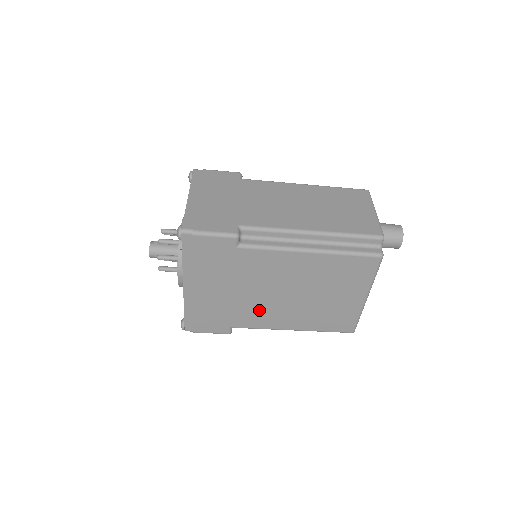
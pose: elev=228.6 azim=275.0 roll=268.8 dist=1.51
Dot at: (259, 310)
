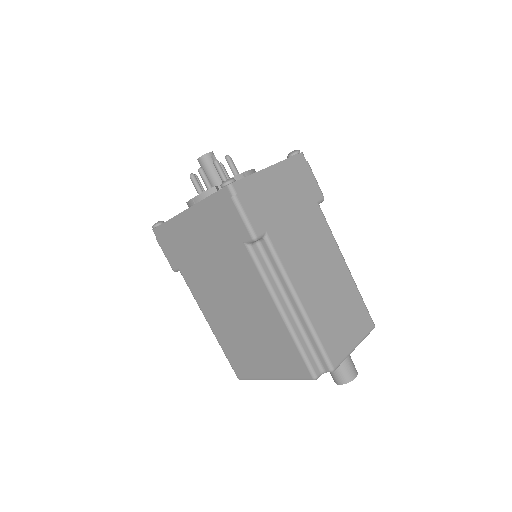
Dot at: (207, 288)
